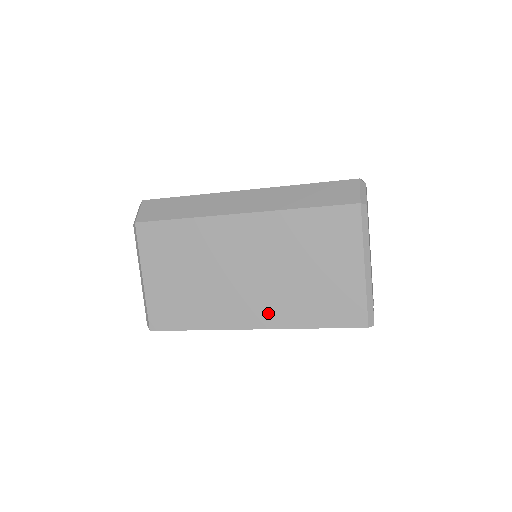
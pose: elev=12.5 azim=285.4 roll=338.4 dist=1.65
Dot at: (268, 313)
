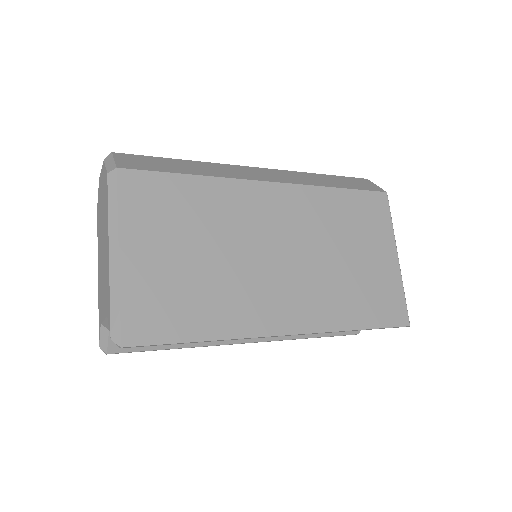
Dot at: (307, 311)
